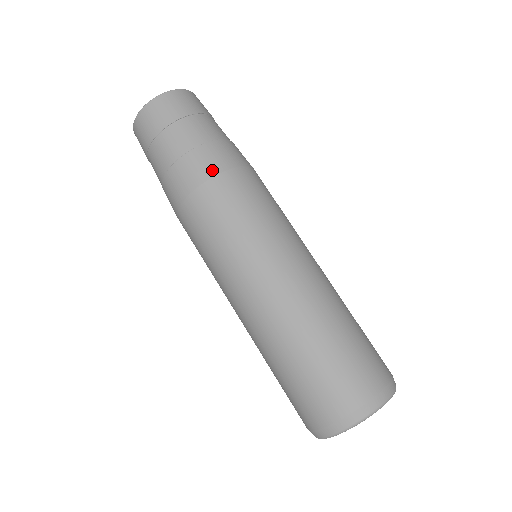
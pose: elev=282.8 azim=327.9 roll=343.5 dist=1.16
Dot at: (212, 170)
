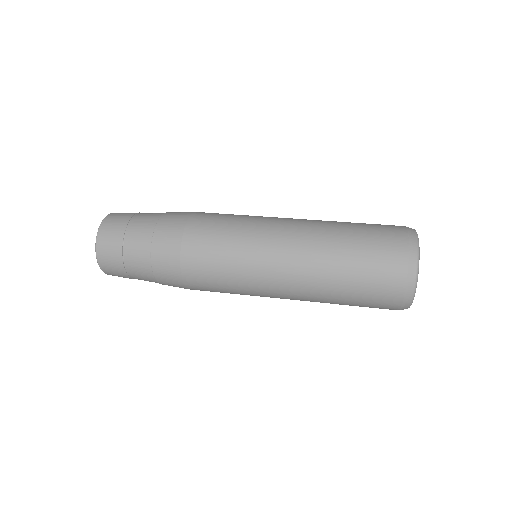
Dot at: occluded
